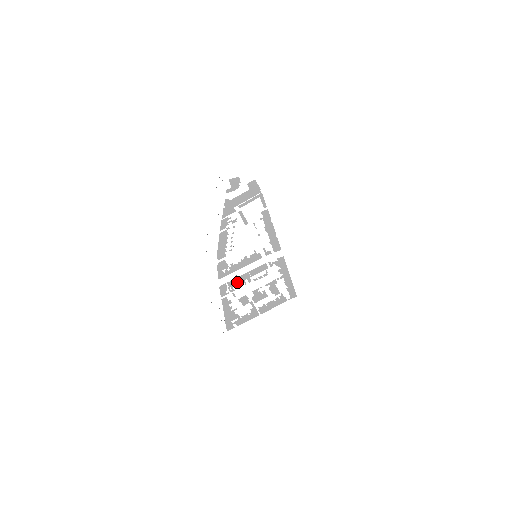
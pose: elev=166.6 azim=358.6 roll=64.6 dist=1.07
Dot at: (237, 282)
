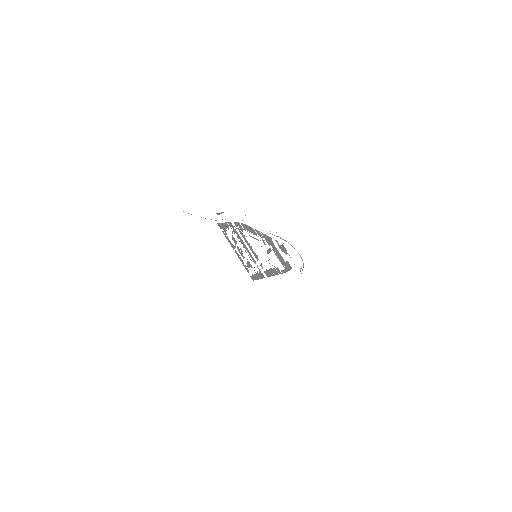
Dot at: (239, 237)
